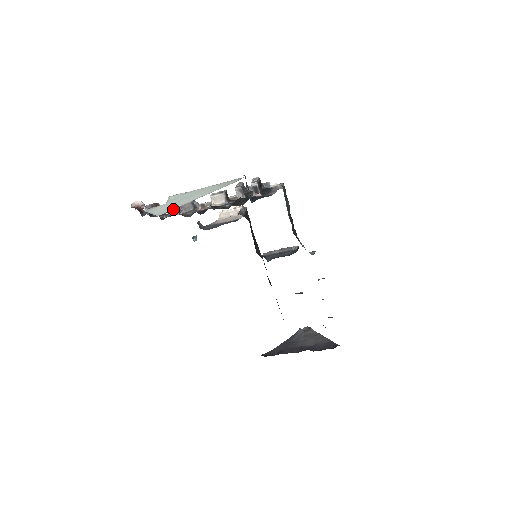
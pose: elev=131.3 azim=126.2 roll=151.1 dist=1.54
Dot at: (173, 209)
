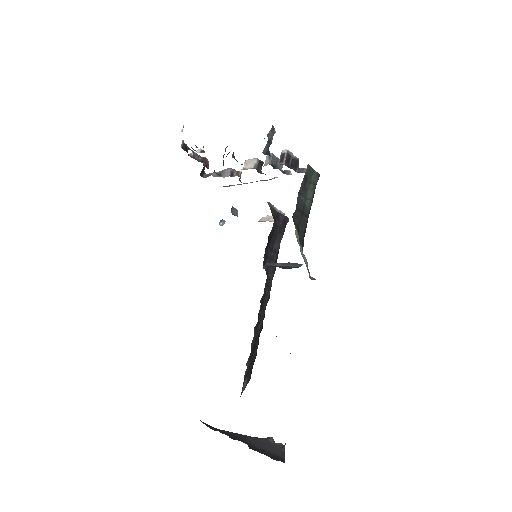
Dot at: (216, 172)
